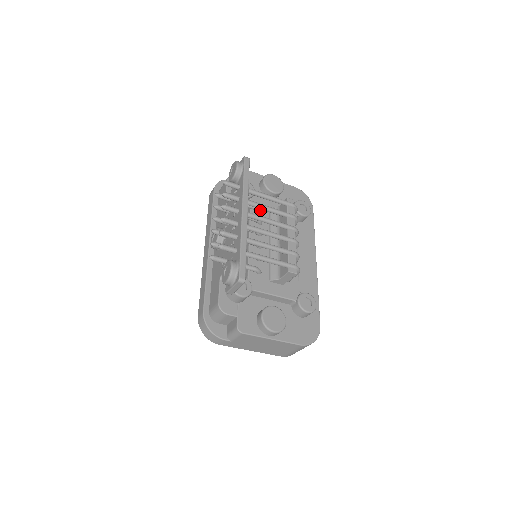
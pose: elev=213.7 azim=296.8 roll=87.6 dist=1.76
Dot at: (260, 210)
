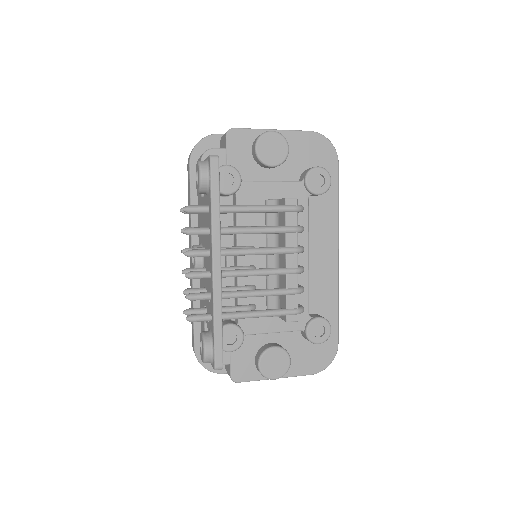
Dot at: occluded
